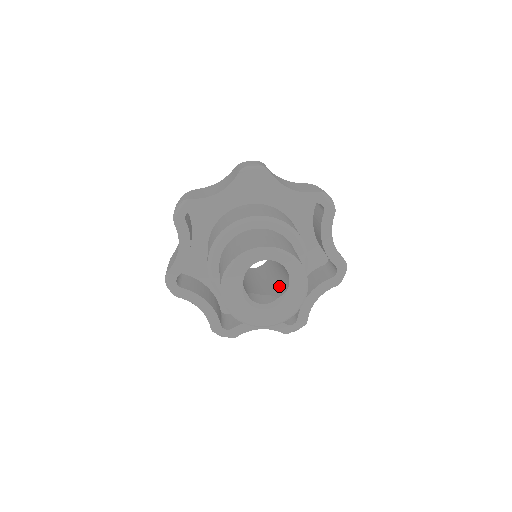
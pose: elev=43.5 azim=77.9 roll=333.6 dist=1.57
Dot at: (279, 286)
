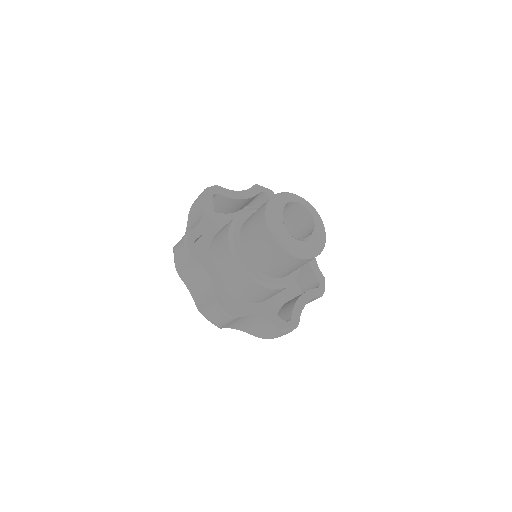
Dot at: occluded
